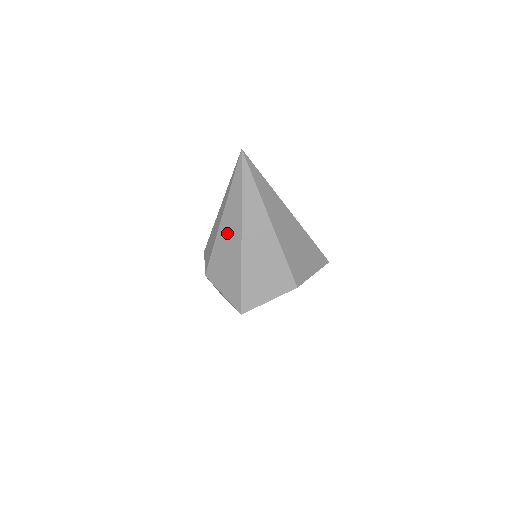
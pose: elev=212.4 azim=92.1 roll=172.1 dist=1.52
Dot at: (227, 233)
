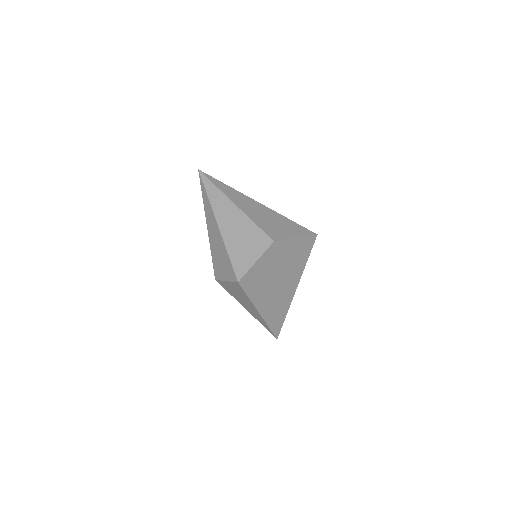
Dot at: (212, 231)
